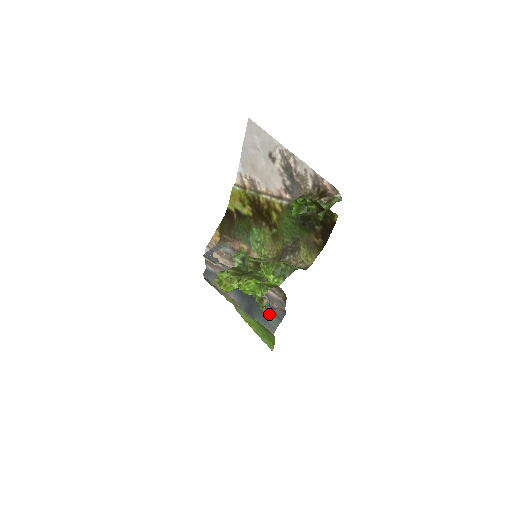
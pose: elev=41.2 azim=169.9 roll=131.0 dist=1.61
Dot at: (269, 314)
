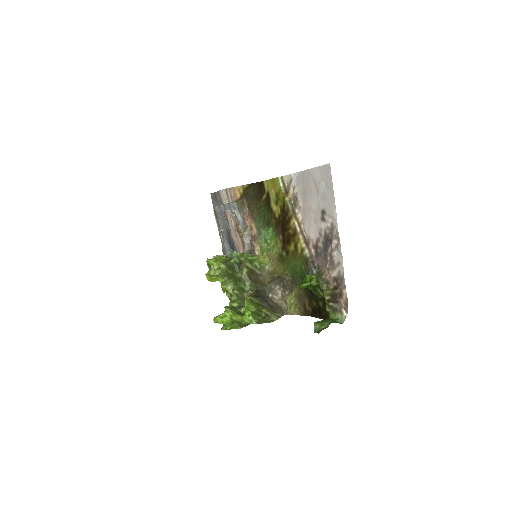
Dot at: occluded
